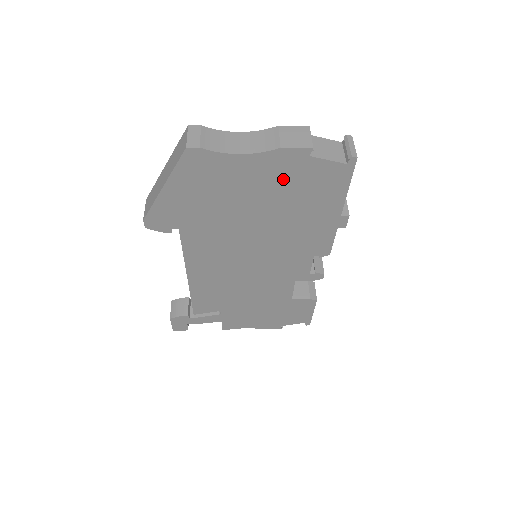
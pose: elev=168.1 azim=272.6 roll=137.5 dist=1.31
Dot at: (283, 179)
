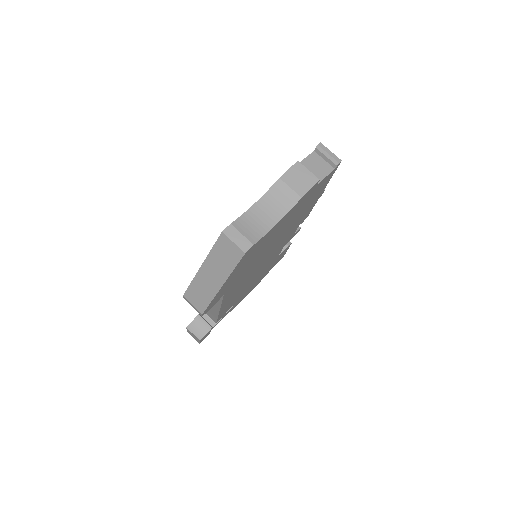
Dot at: (297, 210)
